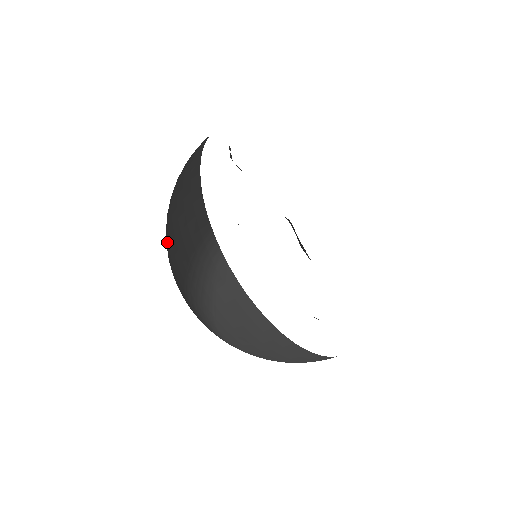
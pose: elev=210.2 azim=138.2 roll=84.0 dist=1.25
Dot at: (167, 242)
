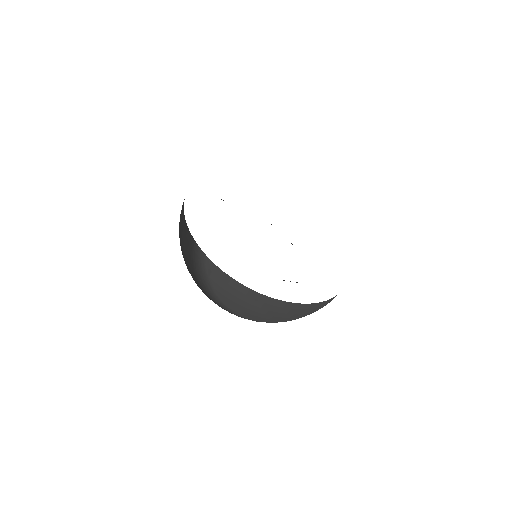
Dot at: occluded
